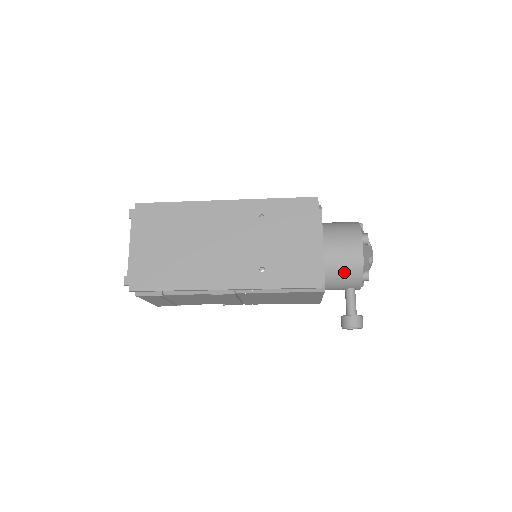
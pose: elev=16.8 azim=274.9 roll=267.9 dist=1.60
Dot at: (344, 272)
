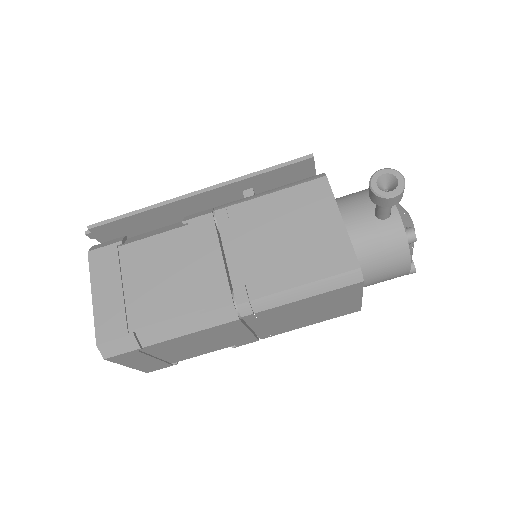
Dot at: (358, 193)
